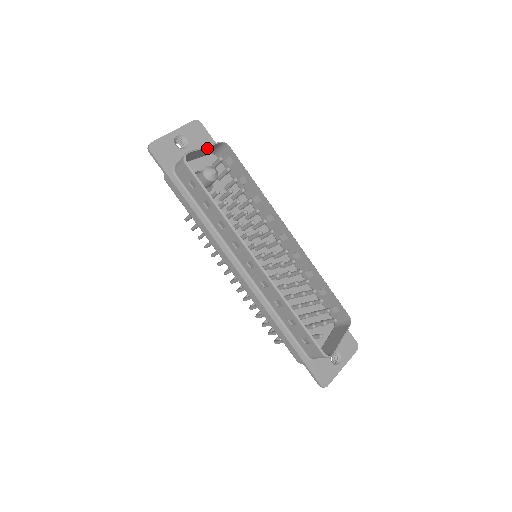
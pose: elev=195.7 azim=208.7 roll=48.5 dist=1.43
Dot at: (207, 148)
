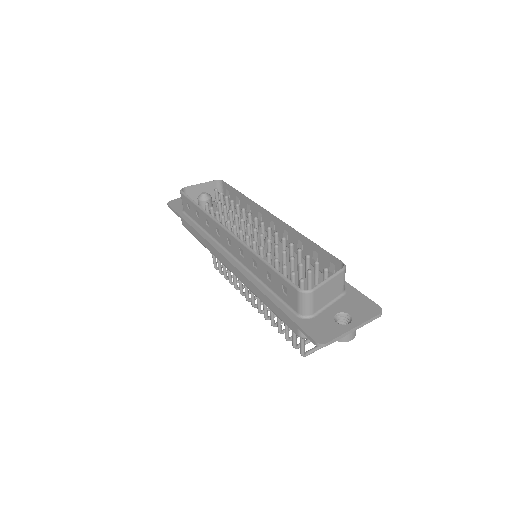
Dot at: (205, 186)
